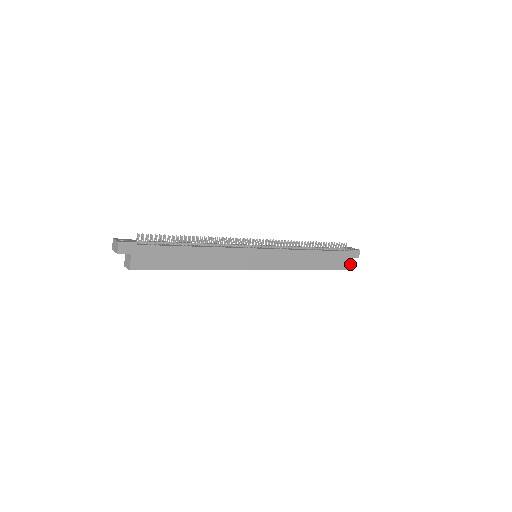
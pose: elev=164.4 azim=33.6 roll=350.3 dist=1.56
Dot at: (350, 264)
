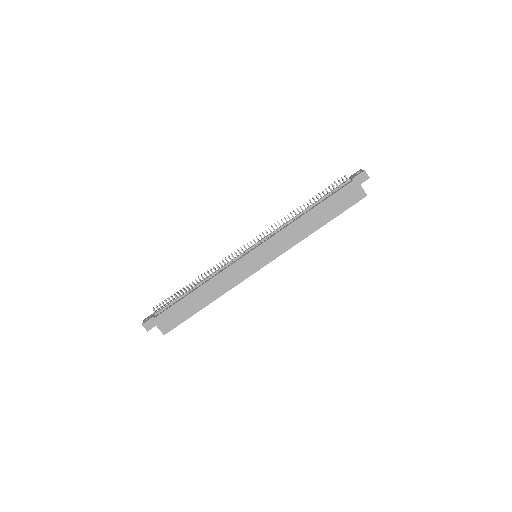
Dot at: (363, 191)
